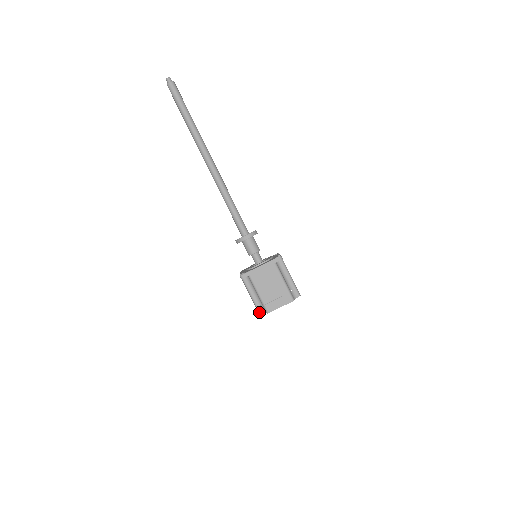
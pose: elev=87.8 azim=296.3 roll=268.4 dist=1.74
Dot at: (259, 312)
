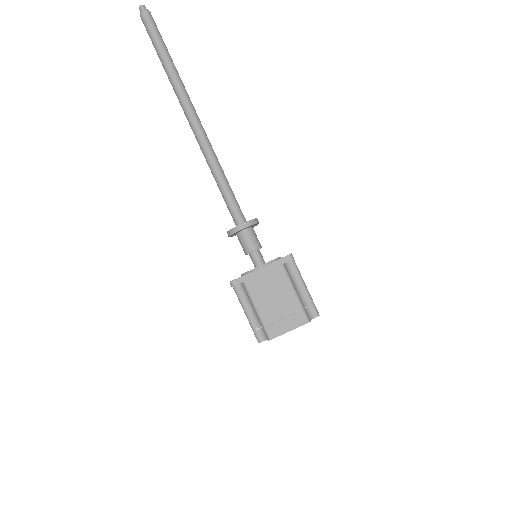
Dot at: (257, 338)
